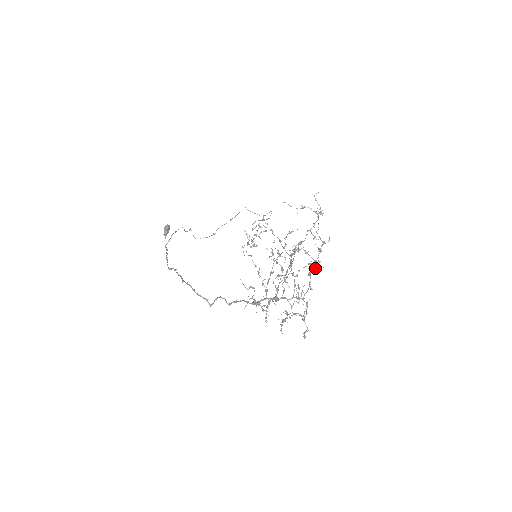
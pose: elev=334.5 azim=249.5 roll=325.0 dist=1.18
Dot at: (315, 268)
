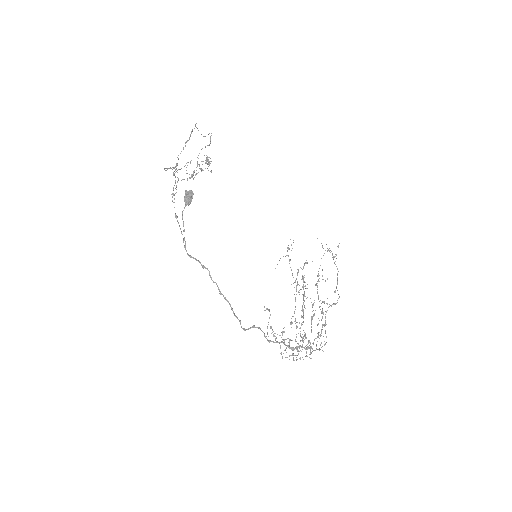
Dot at: occluded
